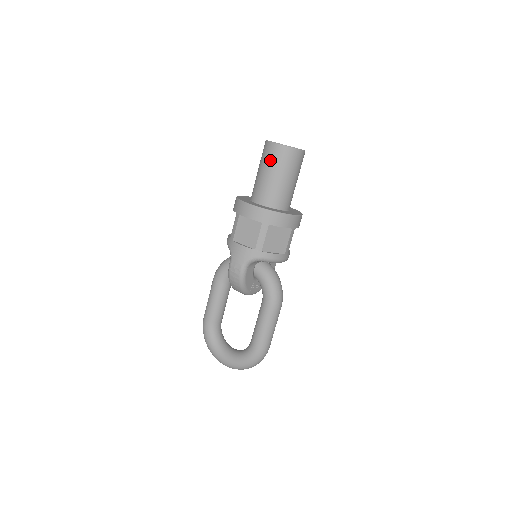
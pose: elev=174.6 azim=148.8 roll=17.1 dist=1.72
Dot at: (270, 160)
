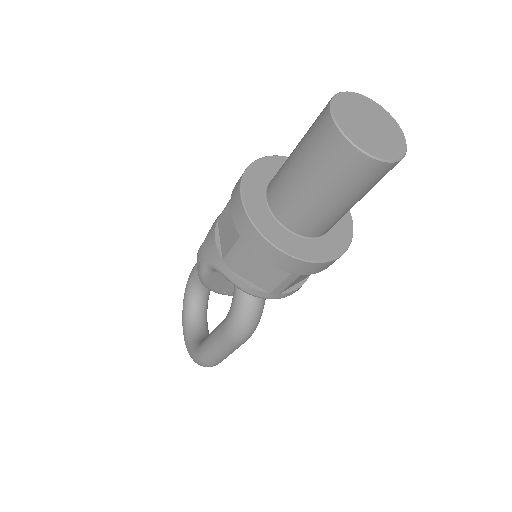
Dot at: (310, 140)
